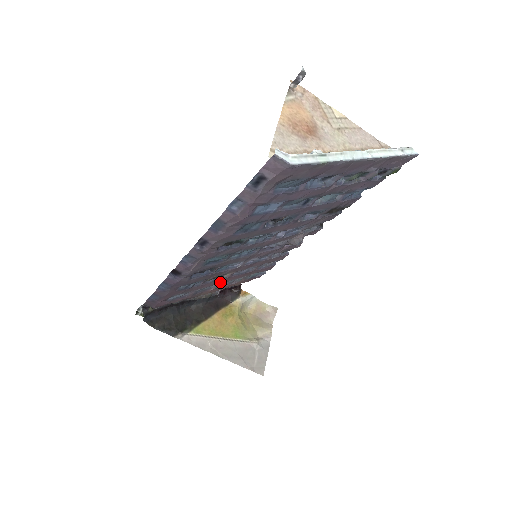
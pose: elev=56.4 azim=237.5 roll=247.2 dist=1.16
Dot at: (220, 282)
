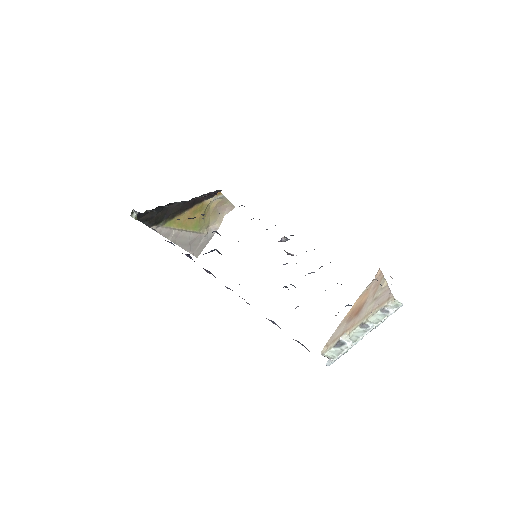
Dot at: occluded
